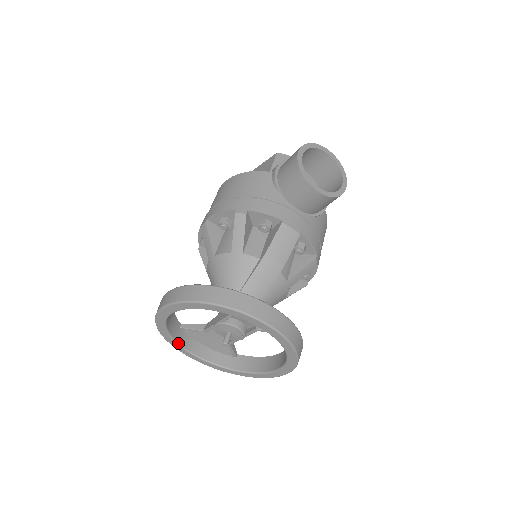
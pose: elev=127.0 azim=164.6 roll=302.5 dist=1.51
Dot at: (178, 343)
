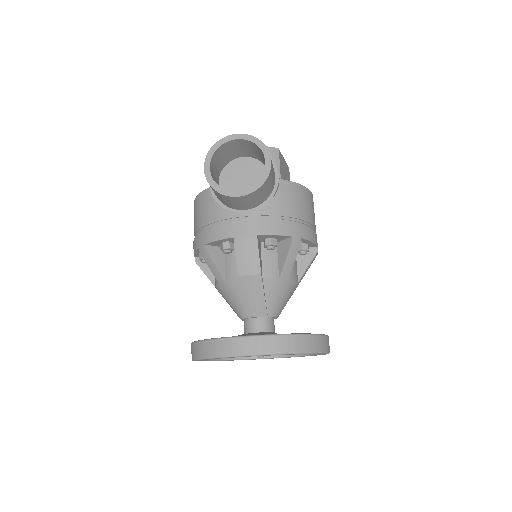
Dot at: (242, 359)
